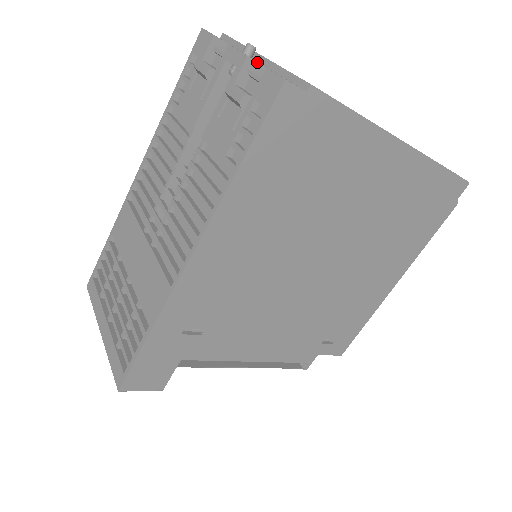
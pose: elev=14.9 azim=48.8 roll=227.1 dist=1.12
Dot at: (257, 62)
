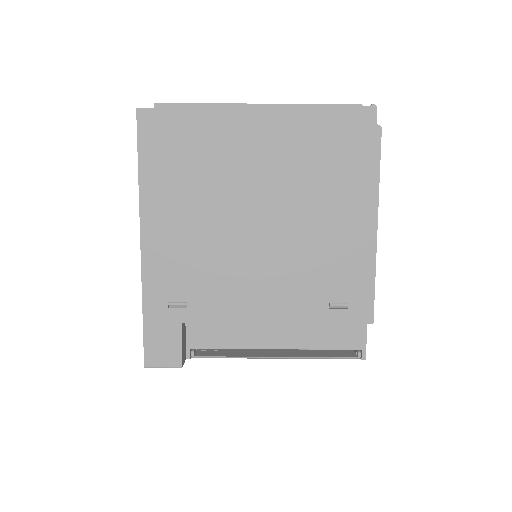
Dot at: occluded
